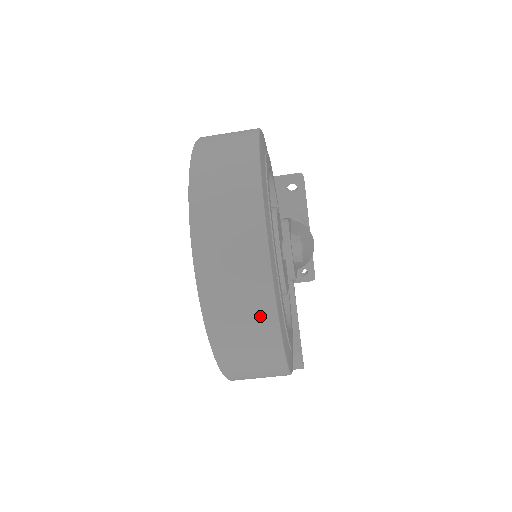
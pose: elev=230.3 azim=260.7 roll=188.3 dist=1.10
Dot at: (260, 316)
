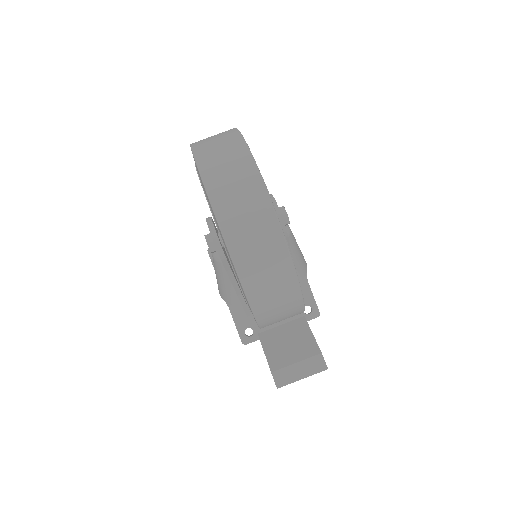
Dot at: (255, 196)
